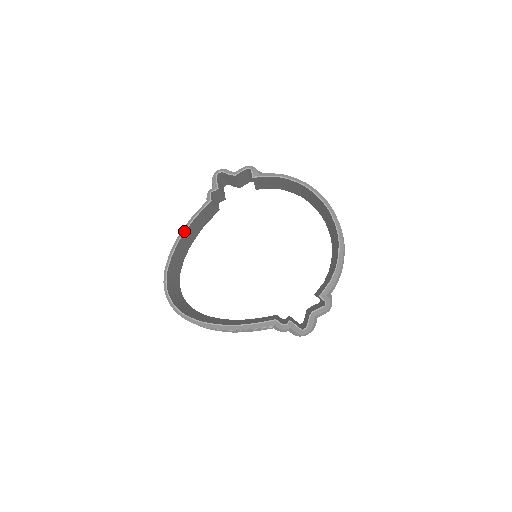
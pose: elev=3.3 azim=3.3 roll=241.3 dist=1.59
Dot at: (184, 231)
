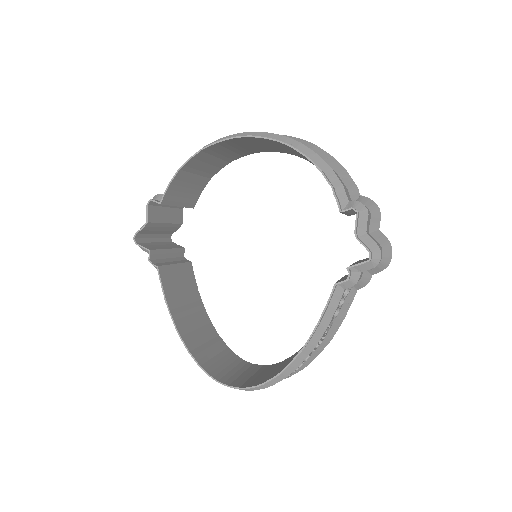
Dot at: occluded
